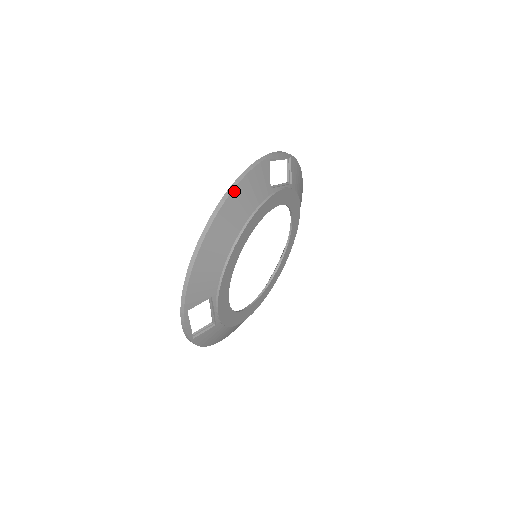
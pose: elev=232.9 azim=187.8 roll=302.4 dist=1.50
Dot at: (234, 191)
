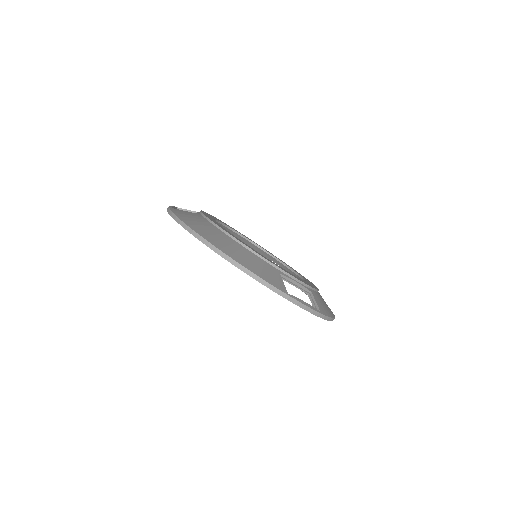
Dot at: (187, 224)
